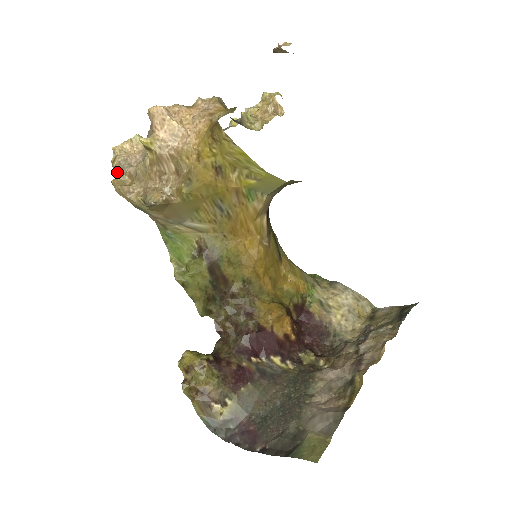
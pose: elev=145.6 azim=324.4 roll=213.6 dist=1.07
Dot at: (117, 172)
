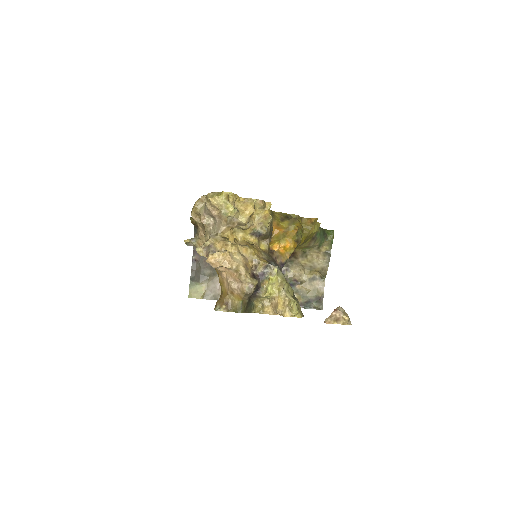
Dot at: (205, 201)
